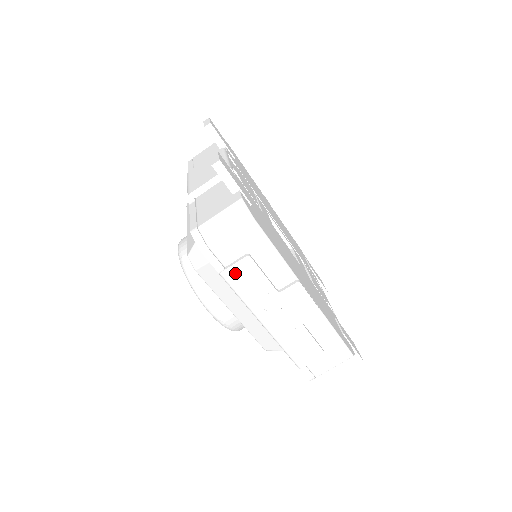
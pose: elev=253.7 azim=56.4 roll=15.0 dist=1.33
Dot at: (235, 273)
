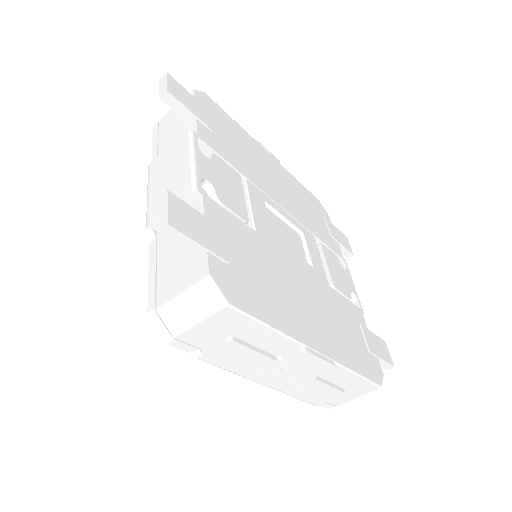
Dot at: (217, 356)
